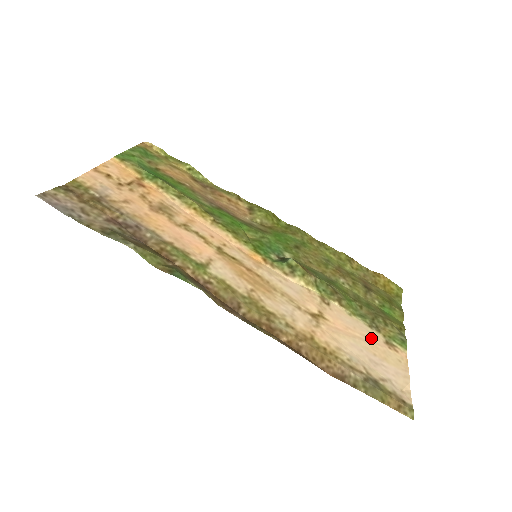
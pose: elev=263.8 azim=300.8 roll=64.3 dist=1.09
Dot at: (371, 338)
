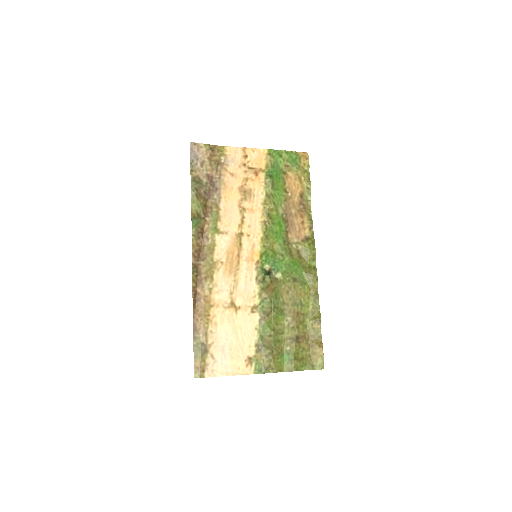
Dot at: (245, 346)
